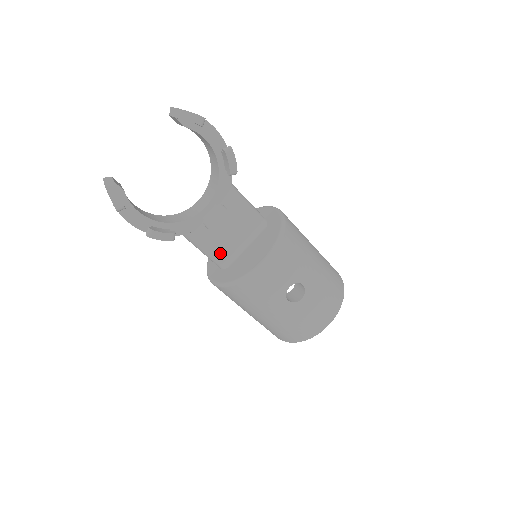
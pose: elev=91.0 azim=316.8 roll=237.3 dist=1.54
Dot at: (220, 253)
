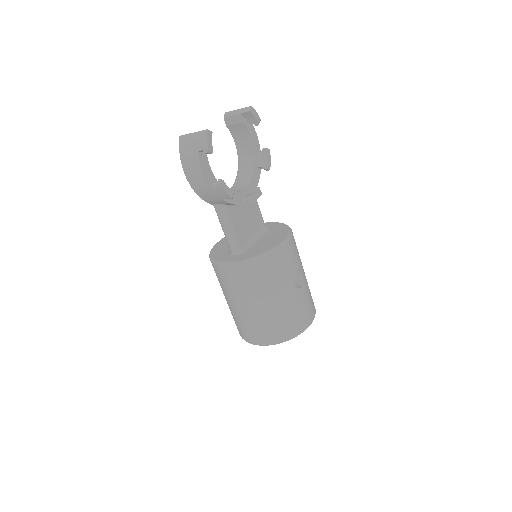
Dot at: (241, 238)
